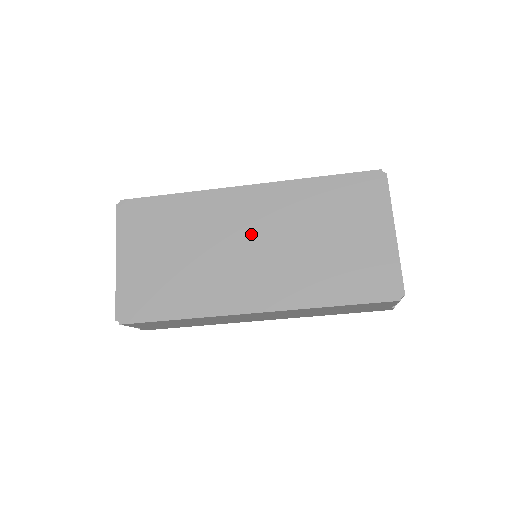
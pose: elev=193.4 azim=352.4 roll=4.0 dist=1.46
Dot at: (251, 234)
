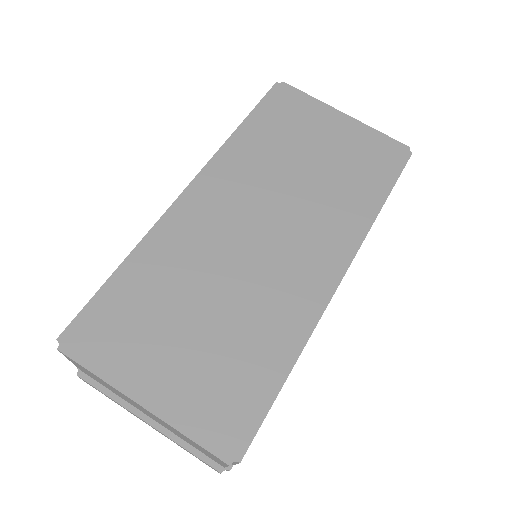
Dot at: (247, 221)
